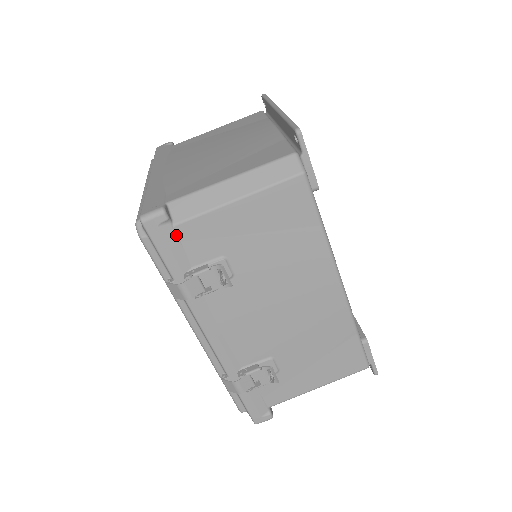
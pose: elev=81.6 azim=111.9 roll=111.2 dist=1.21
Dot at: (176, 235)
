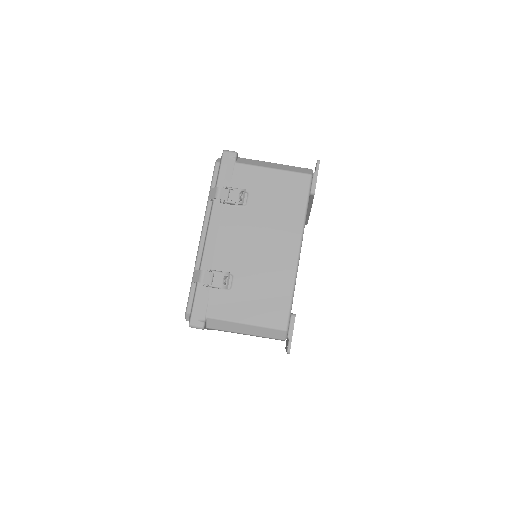
Dot at: (233, 168)
